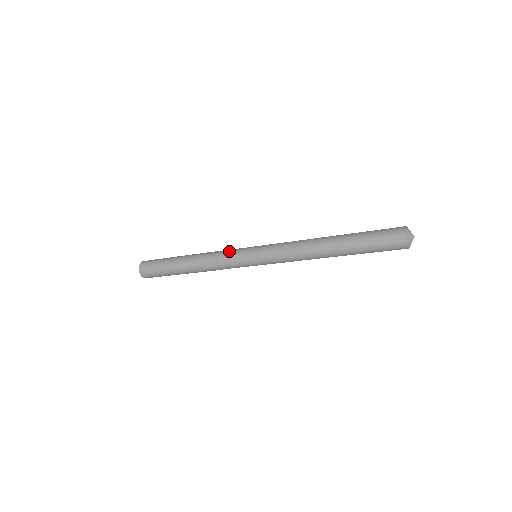
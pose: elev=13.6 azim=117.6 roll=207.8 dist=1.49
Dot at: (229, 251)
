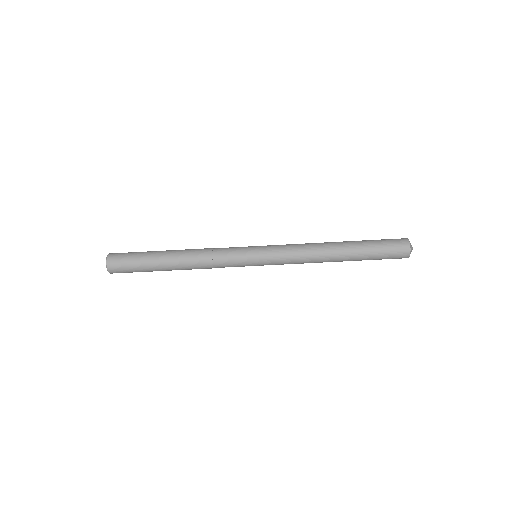
Dot at: occluded
